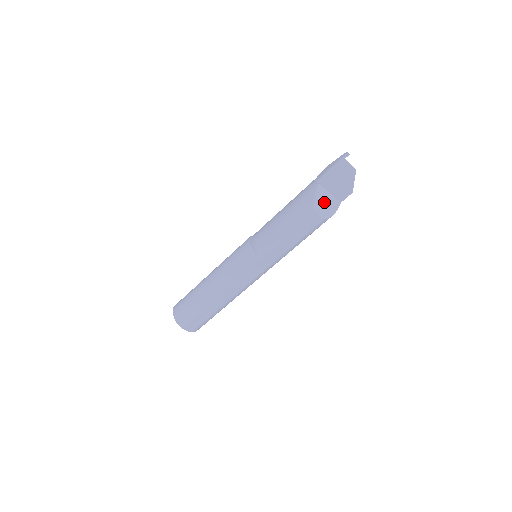
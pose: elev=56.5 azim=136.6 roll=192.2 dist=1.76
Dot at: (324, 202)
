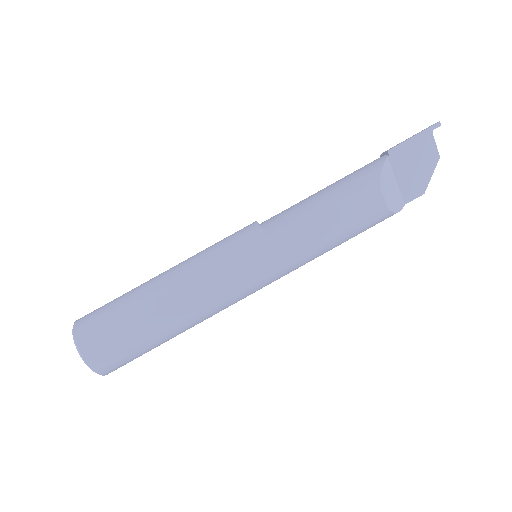
Dot at: (390, 186)
